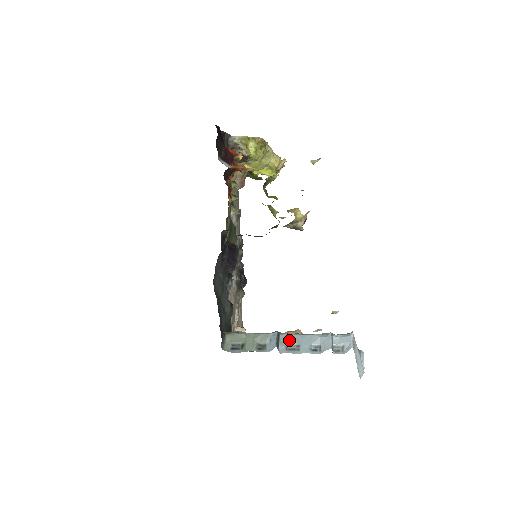
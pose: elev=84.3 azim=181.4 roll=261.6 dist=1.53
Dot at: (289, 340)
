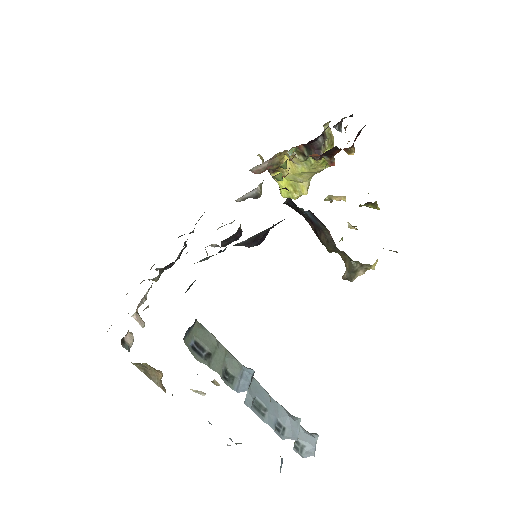
Dot at: (259, 393)
